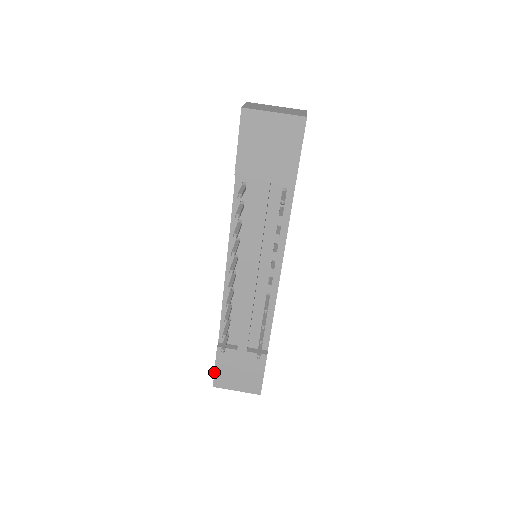
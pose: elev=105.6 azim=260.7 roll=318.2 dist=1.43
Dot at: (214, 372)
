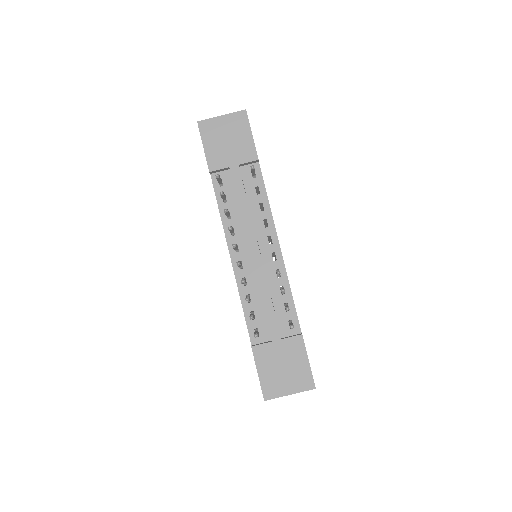
Dot at: (259, 380)
